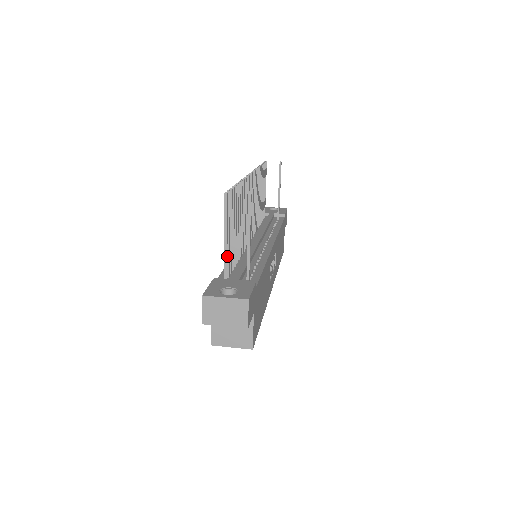
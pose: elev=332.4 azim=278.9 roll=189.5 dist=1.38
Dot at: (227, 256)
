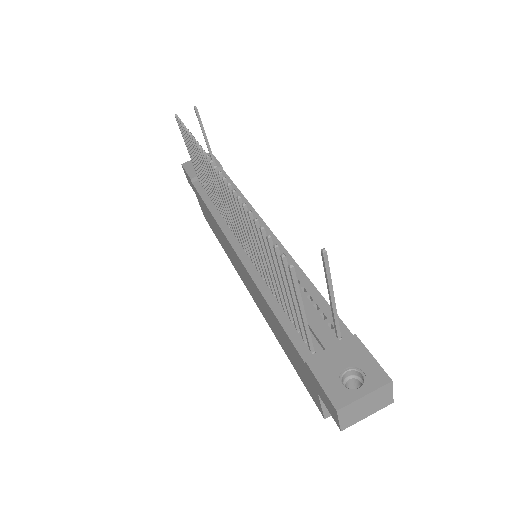
Dot at: (300, 322)
